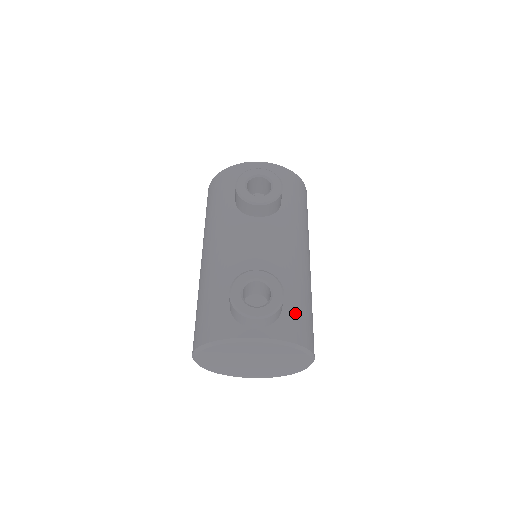
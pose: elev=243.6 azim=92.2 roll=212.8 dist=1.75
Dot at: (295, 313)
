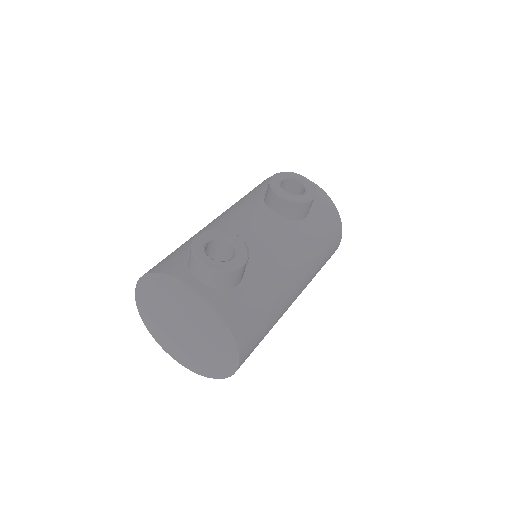
Dot at: (247, 300)
